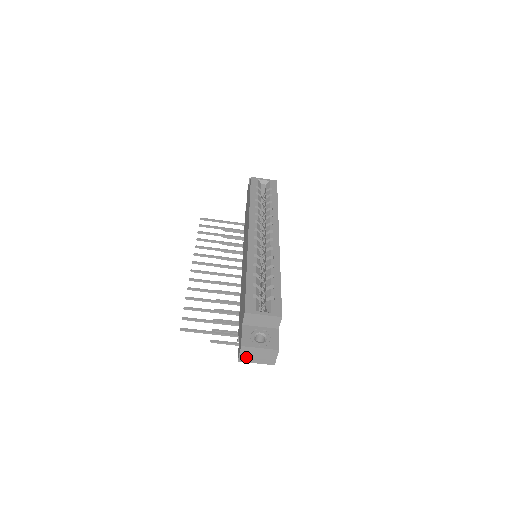
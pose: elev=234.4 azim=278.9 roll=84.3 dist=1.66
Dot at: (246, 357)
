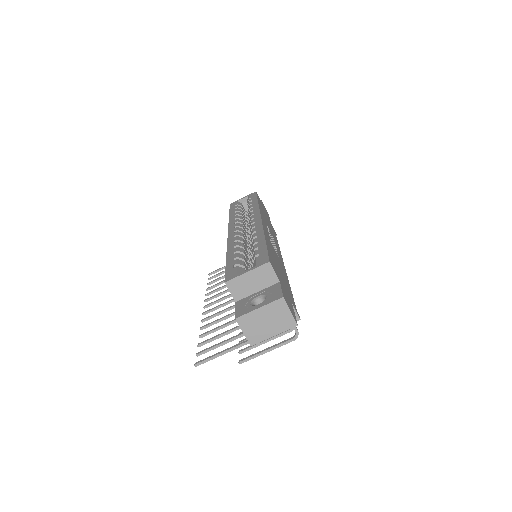
Dot at: (255, 333)
